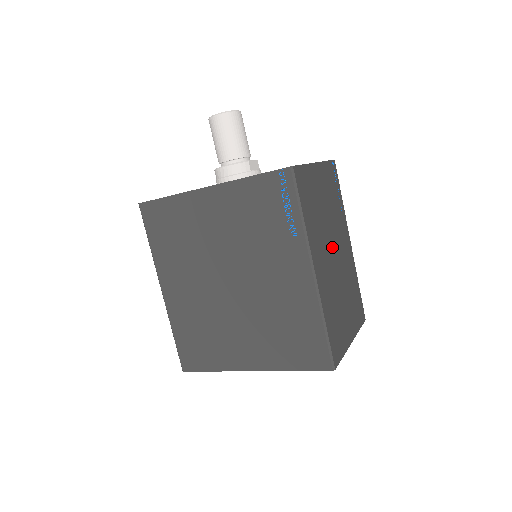
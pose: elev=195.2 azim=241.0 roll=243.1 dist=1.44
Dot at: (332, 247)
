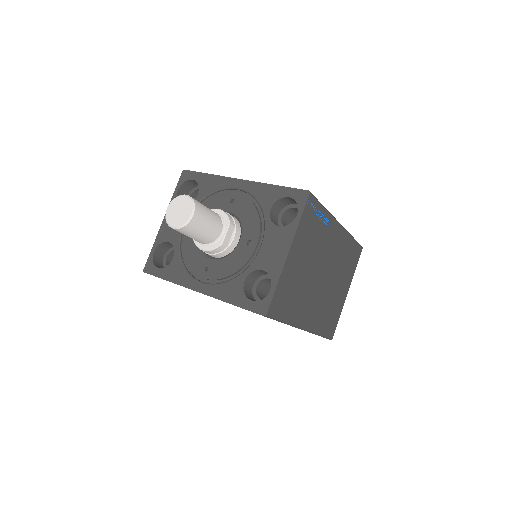
Dot at: (319, 277)
